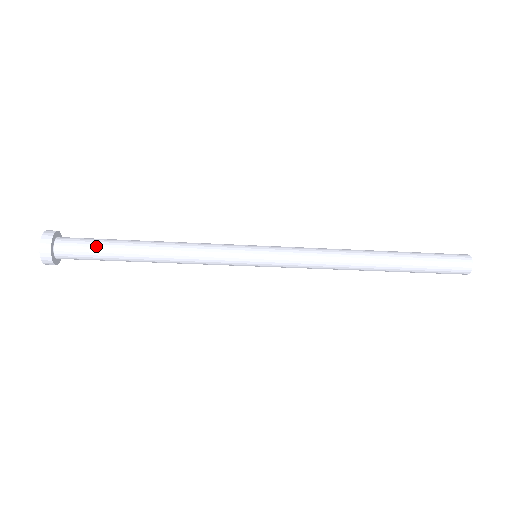
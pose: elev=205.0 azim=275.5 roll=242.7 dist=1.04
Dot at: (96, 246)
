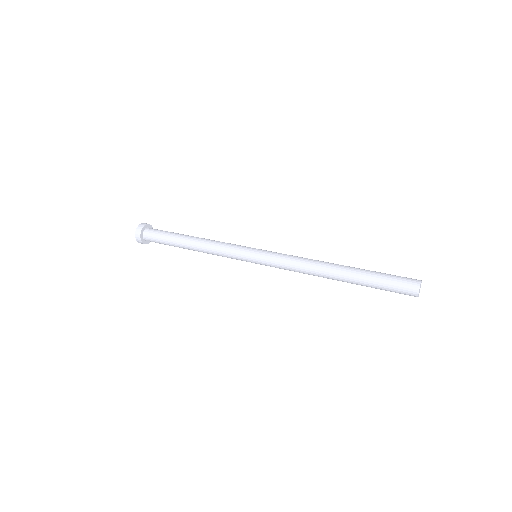
Dot at: occluded
